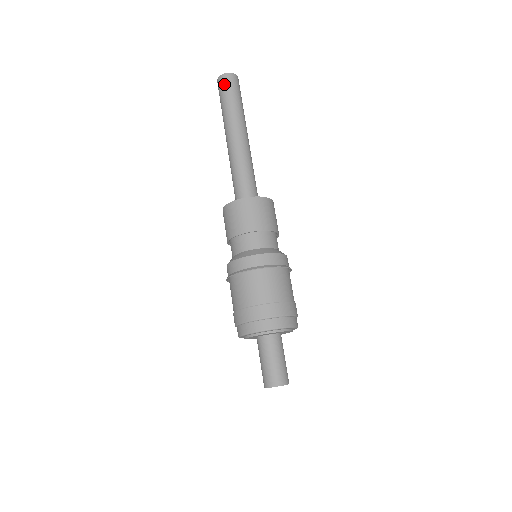
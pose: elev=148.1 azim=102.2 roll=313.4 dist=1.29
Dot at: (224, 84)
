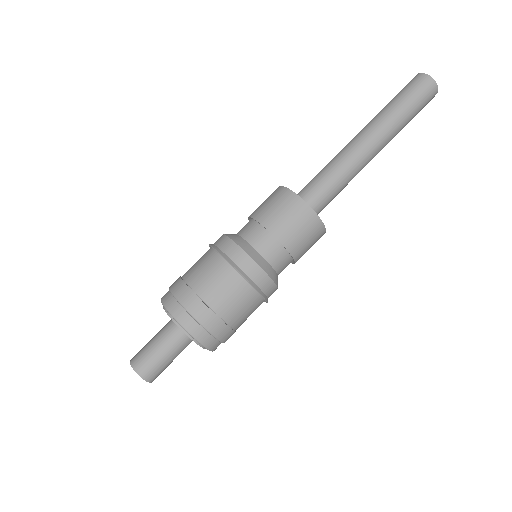
Dot at: (415, 83)
